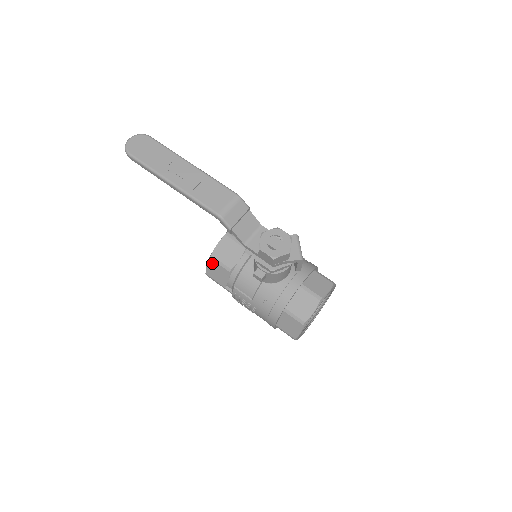
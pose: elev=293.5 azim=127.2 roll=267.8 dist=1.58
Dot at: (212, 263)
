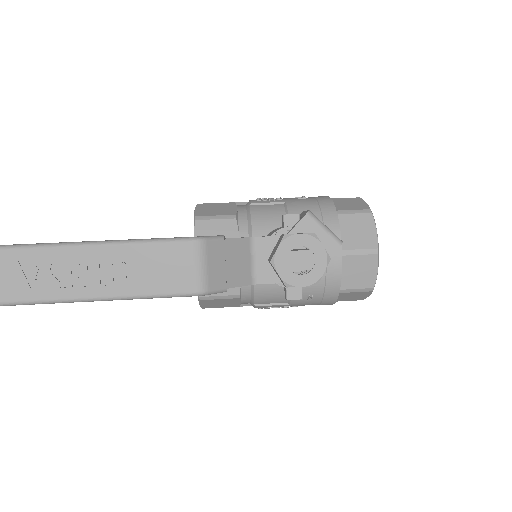
Dot at: (206, 302)
